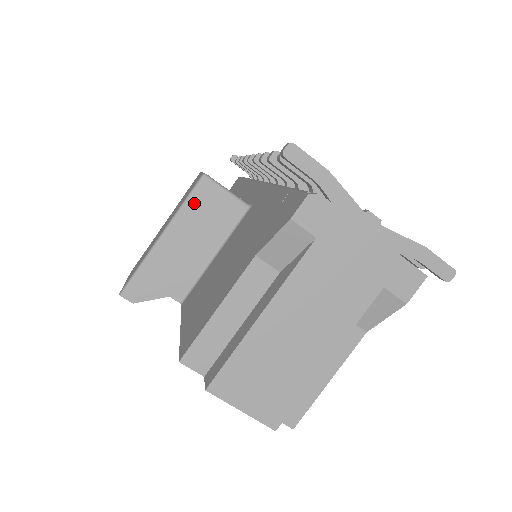
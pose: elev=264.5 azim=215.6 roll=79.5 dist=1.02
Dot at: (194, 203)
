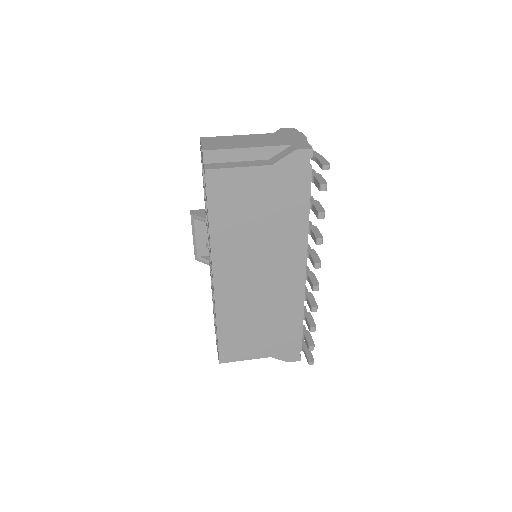
Dot at: occluded
